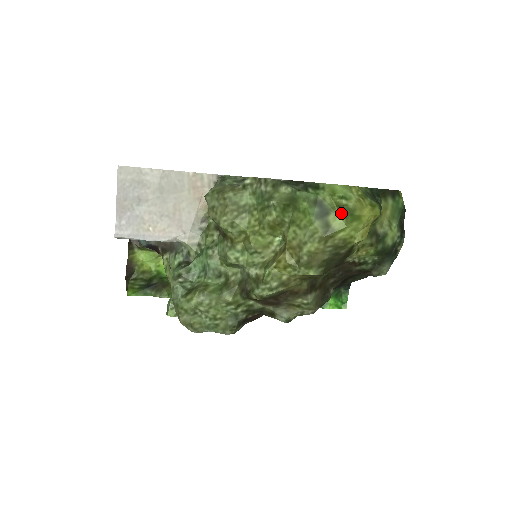
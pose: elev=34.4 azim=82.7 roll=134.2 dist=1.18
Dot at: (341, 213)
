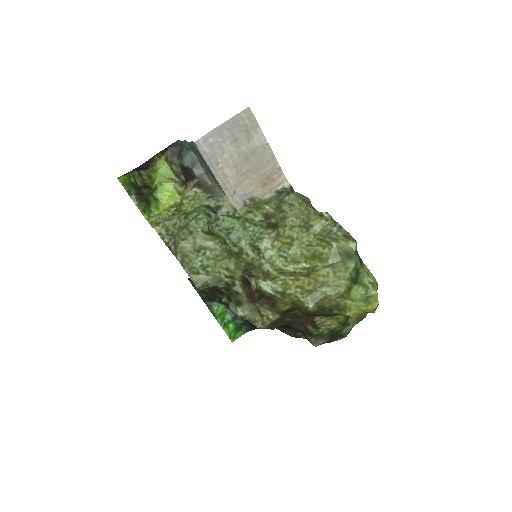
Dot at: (362, 290)
